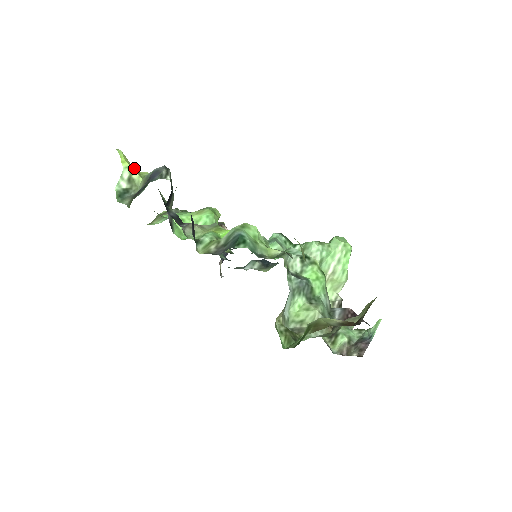
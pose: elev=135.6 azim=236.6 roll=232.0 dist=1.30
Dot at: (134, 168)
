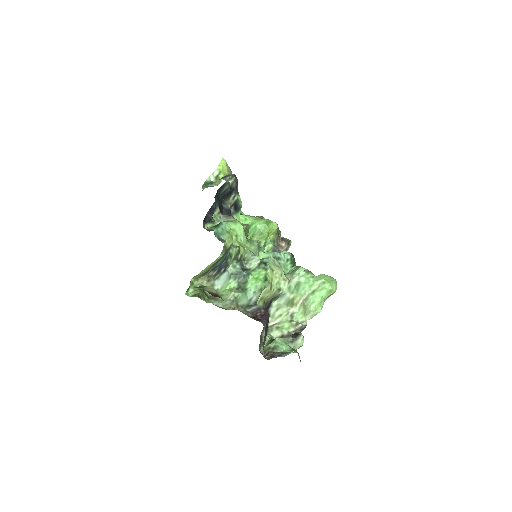
Dot at: (228, 173)
